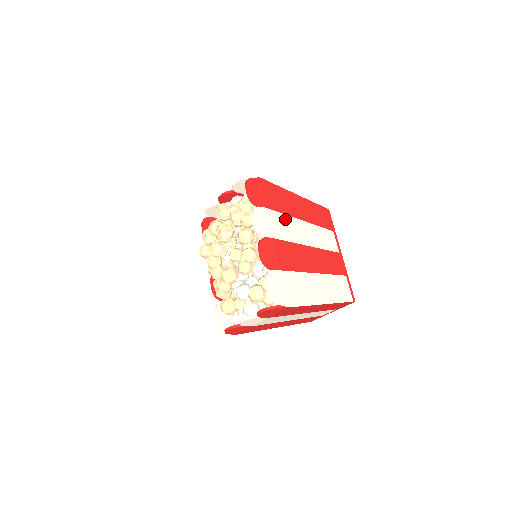
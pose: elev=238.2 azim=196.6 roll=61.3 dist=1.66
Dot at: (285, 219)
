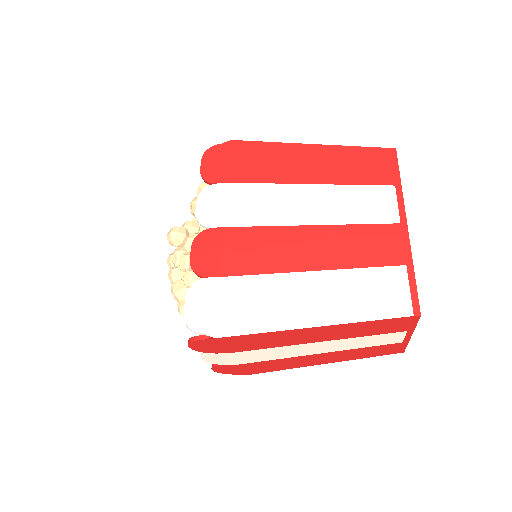
Dot at: (266, 191)
